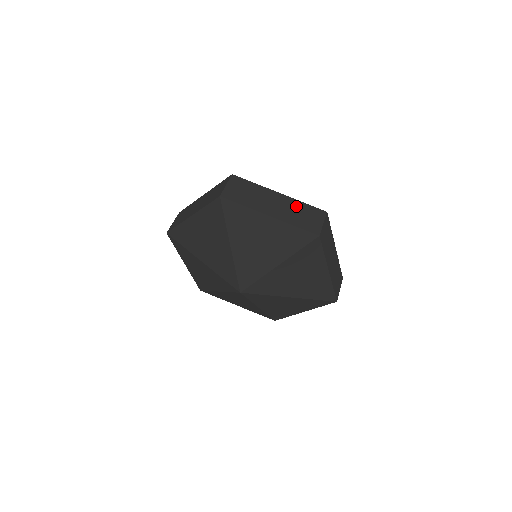
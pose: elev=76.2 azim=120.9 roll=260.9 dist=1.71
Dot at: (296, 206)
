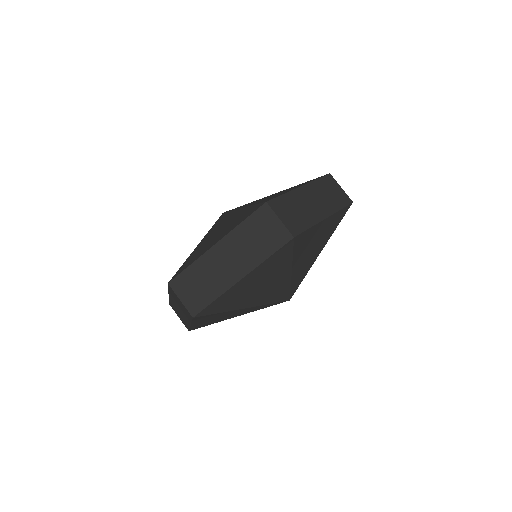
Dot at: (242, 237)
